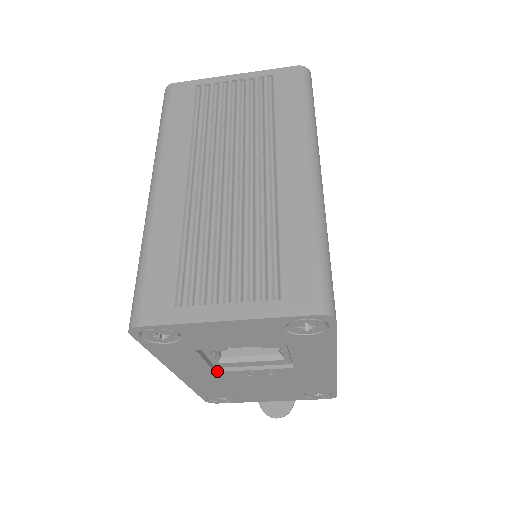
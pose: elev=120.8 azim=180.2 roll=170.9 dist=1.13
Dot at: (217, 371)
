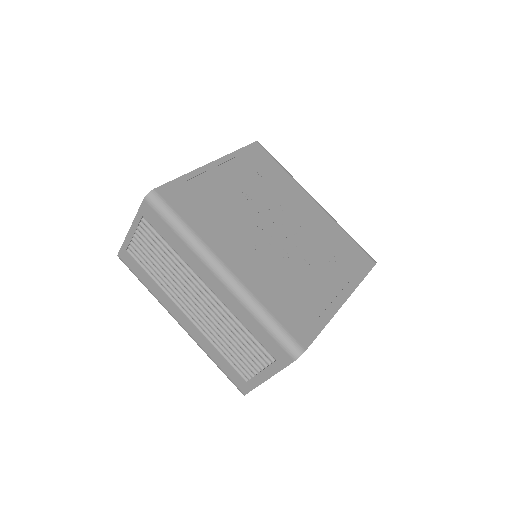
Dot at: occluded
